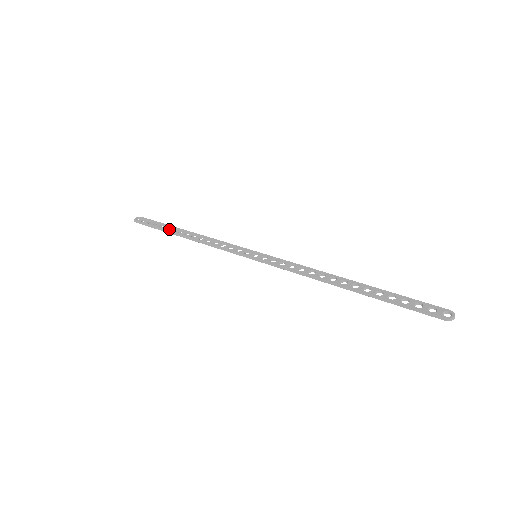
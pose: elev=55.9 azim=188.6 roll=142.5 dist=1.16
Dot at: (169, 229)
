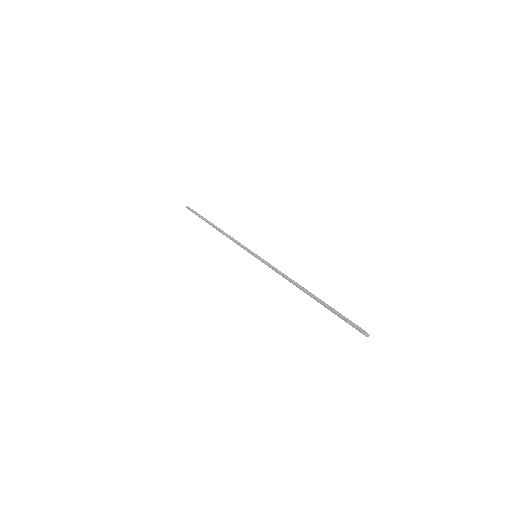
Dot at: (207, 220)
